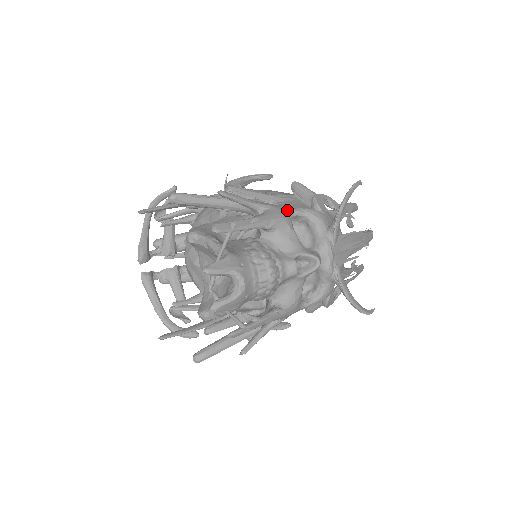
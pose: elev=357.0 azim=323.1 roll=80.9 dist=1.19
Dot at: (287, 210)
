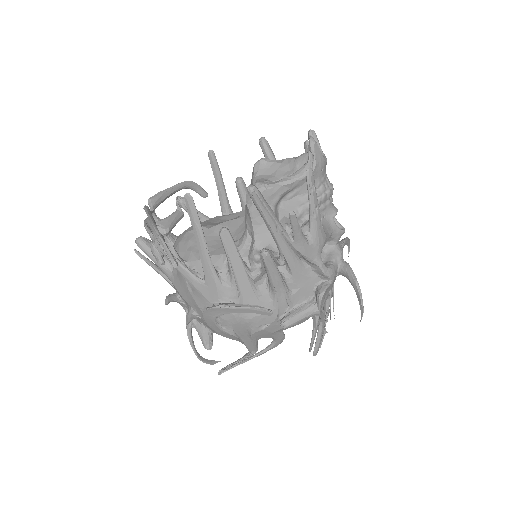
Dot at: occluded
